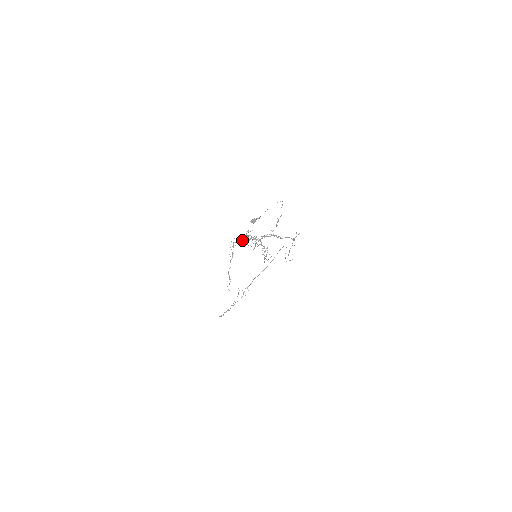
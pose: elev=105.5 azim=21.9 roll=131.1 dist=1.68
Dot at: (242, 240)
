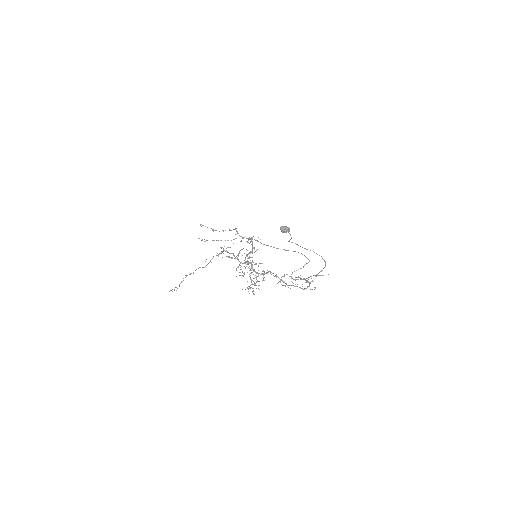
Dot at: occluded
